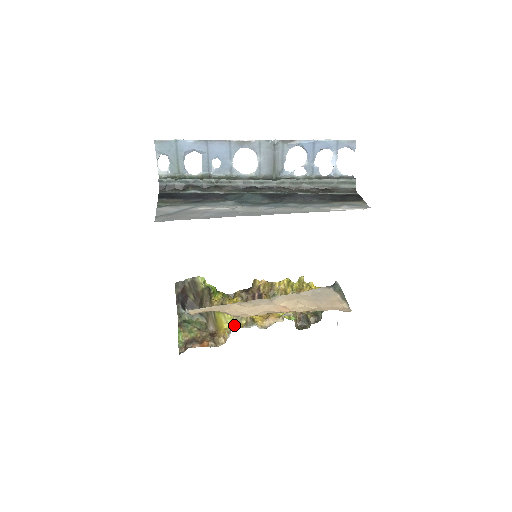
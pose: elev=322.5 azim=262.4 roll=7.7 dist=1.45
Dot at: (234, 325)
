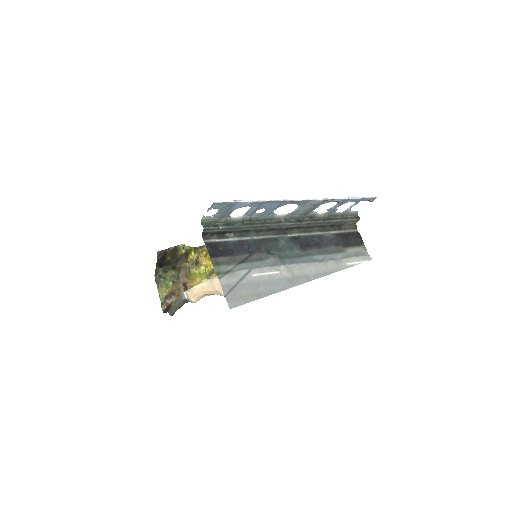
Dot at: (206, 279)
